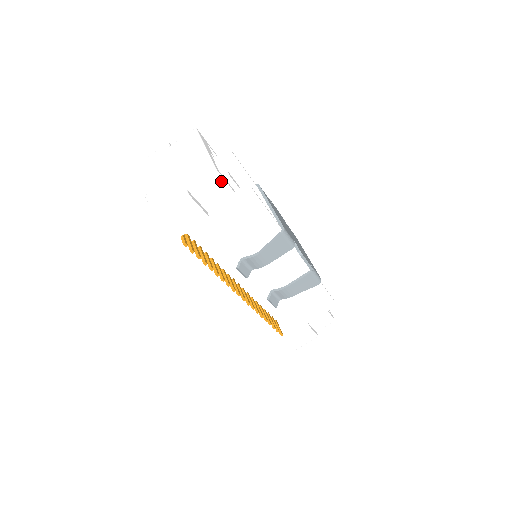
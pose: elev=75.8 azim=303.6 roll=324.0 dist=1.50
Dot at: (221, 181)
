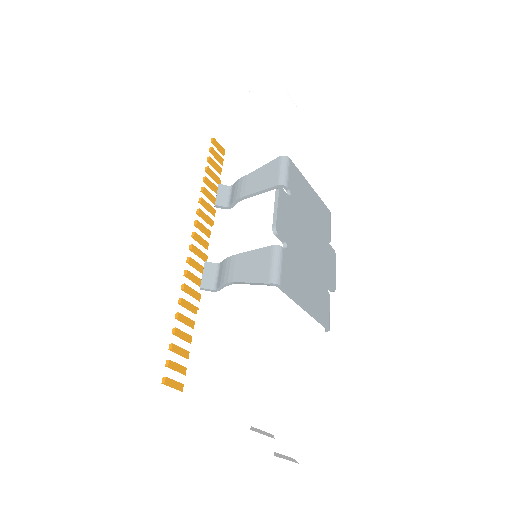
Dot at: (299, 457)
